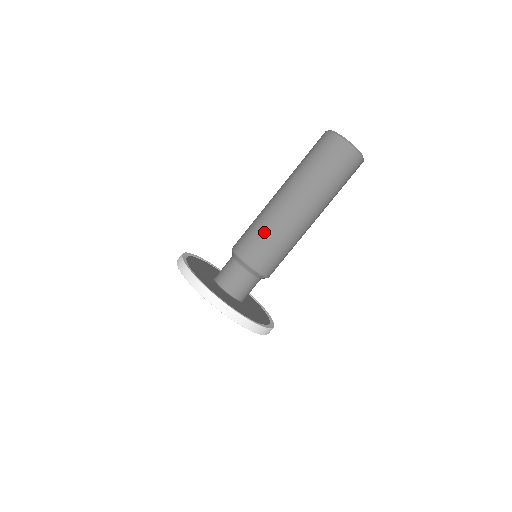
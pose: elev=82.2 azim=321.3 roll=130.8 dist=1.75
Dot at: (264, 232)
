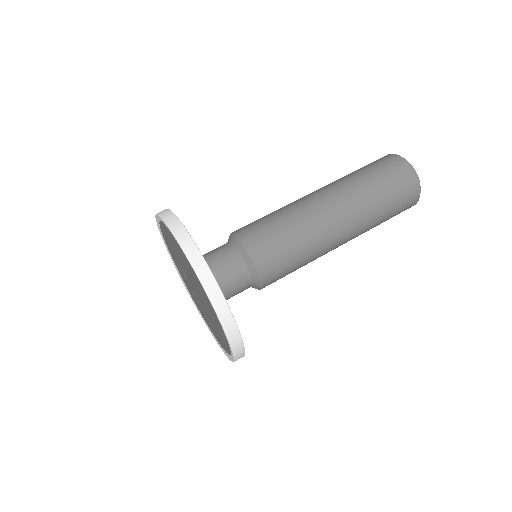
Dot at: occluded
